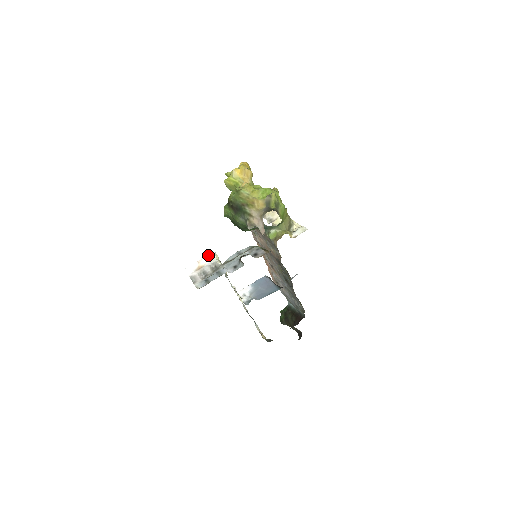
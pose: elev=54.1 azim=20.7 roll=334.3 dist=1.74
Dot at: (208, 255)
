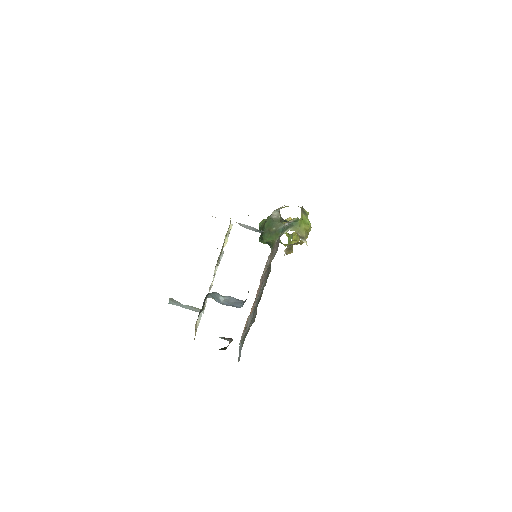
Dot at: occluded
